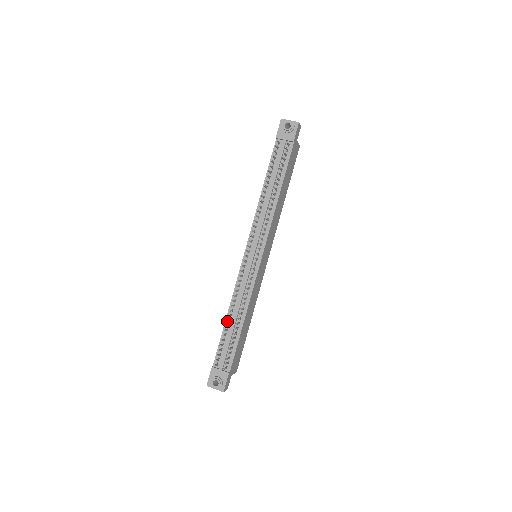
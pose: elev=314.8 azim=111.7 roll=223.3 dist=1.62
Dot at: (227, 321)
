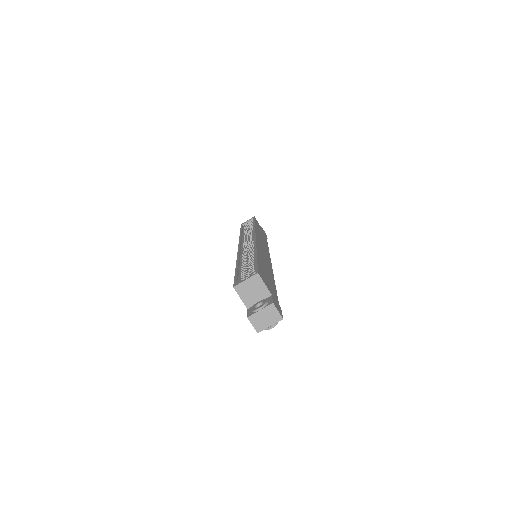
Dot at: occluded
